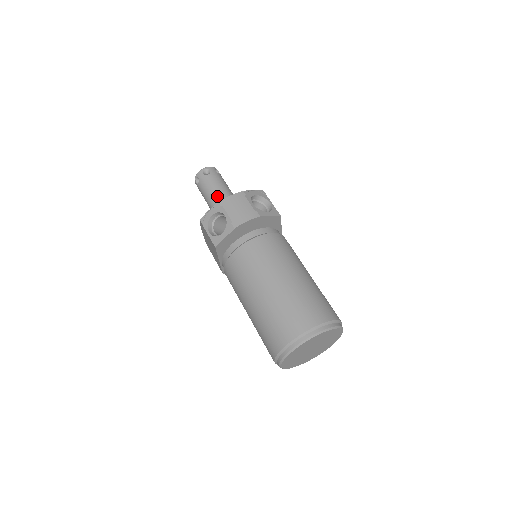
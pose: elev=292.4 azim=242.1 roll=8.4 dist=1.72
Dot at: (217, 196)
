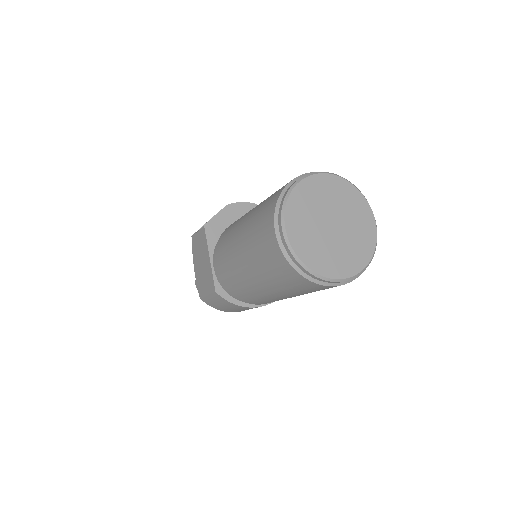
Dot at: occluded
